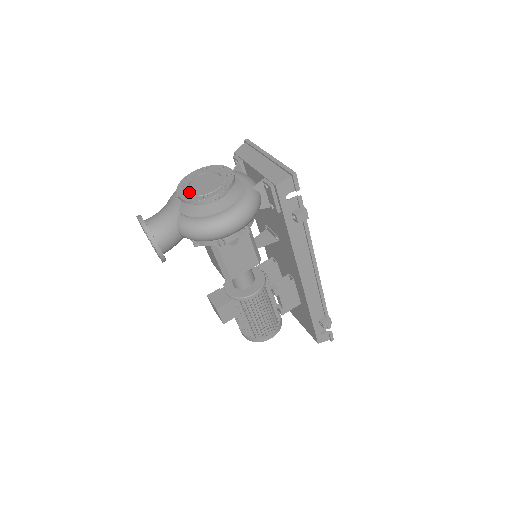
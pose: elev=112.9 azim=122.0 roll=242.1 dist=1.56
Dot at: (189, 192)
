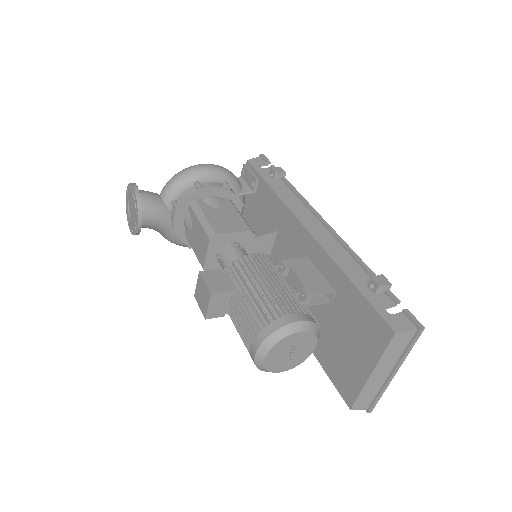
Dot at: occluded
